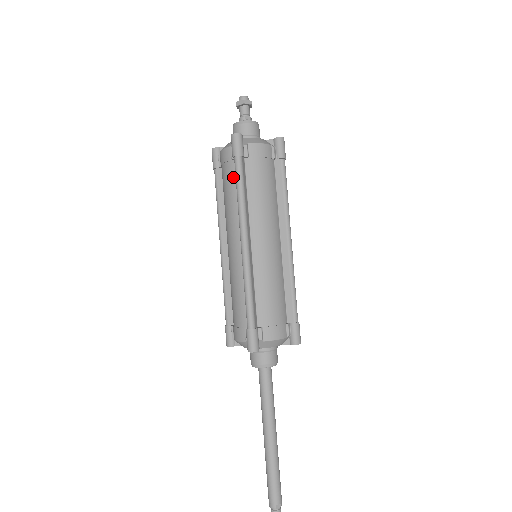
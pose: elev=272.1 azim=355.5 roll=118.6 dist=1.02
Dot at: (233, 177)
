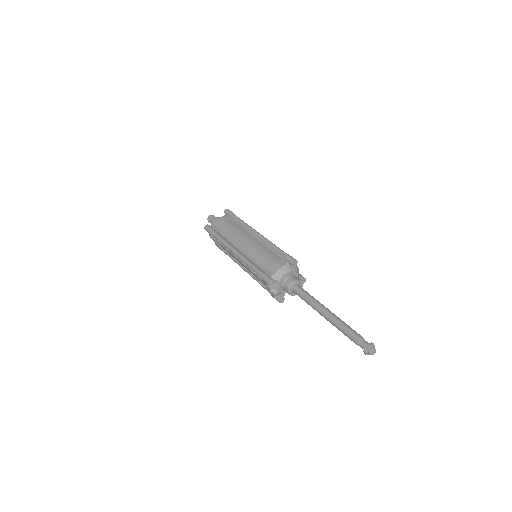
Dot at: (232, 223)
